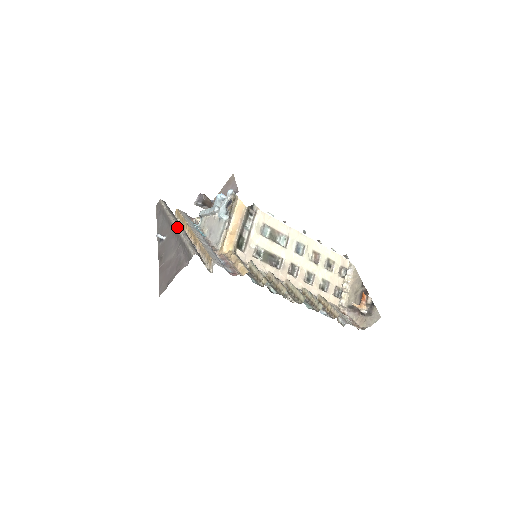
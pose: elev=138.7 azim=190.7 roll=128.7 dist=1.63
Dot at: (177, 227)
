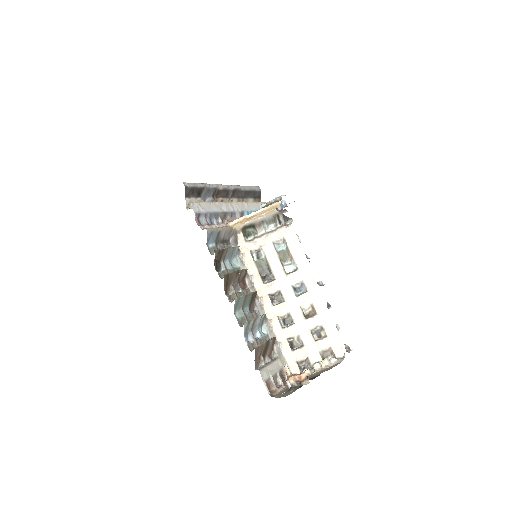
Dot at: (219, 184)
